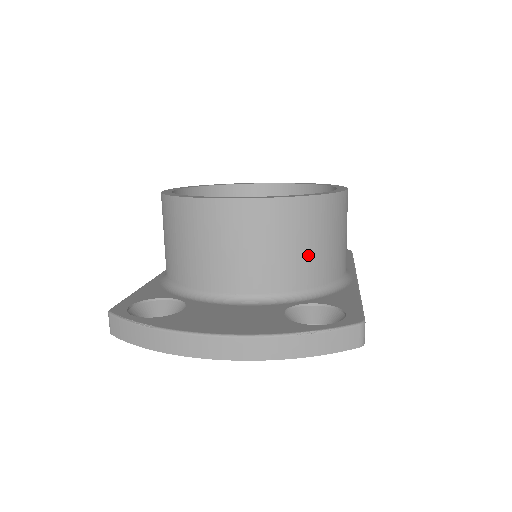
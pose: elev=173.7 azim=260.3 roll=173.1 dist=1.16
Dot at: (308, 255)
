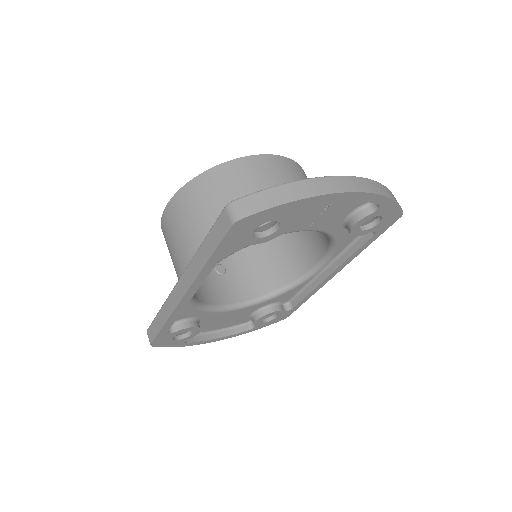
Dot at: occluded
